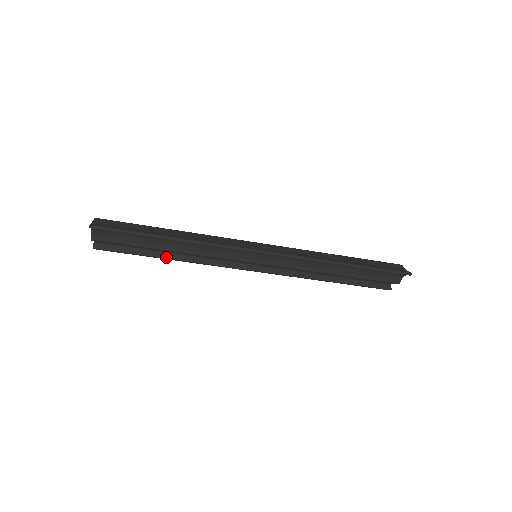
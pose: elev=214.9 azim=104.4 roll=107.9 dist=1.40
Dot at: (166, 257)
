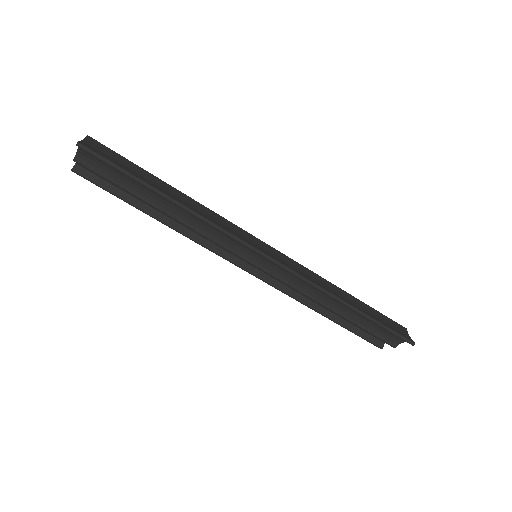
Dot at: (154, 215)
